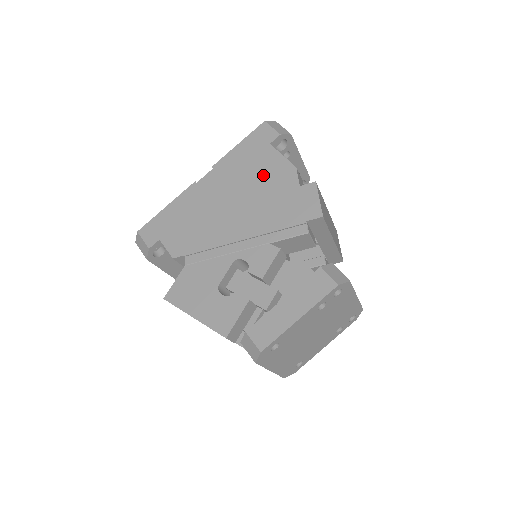
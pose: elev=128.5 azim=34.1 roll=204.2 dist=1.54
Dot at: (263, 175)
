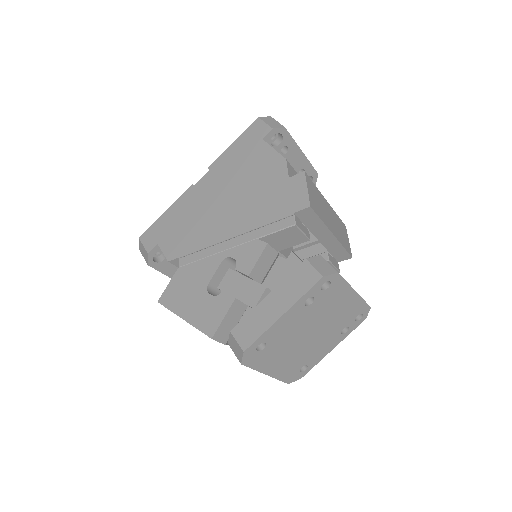
Dot at: (254, 171)
